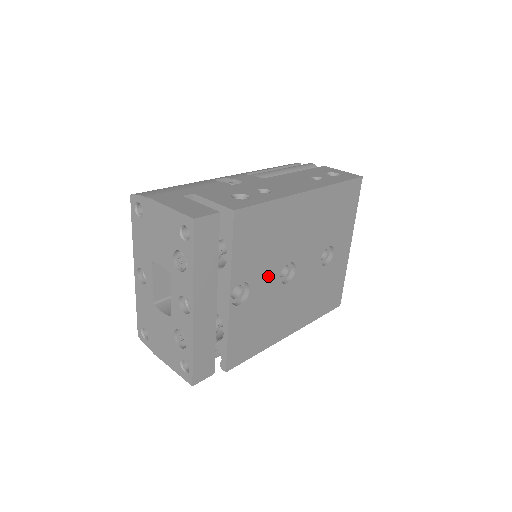
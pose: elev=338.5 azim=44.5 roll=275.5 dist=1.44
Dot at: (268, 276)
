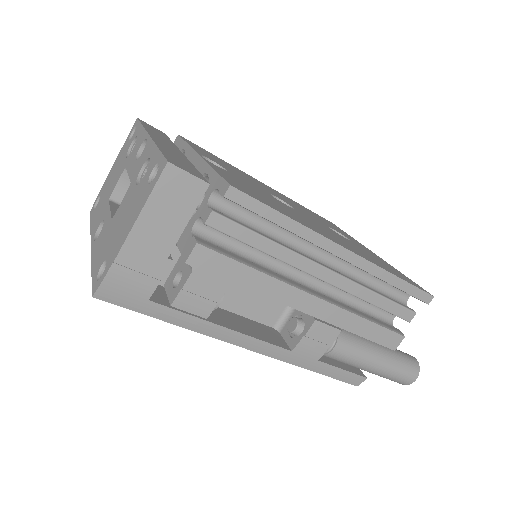
Dot at: occluded
